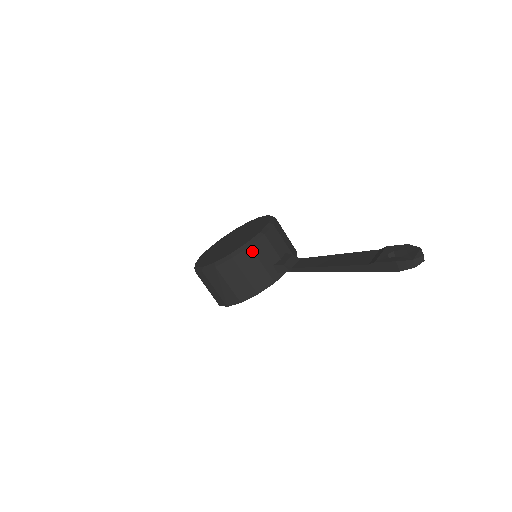
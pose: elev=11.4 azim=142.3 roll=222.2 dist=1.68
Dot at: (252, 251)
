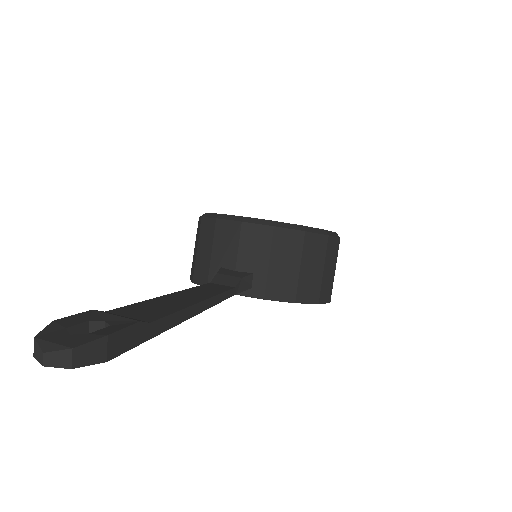
Dot at: (215, 226)
